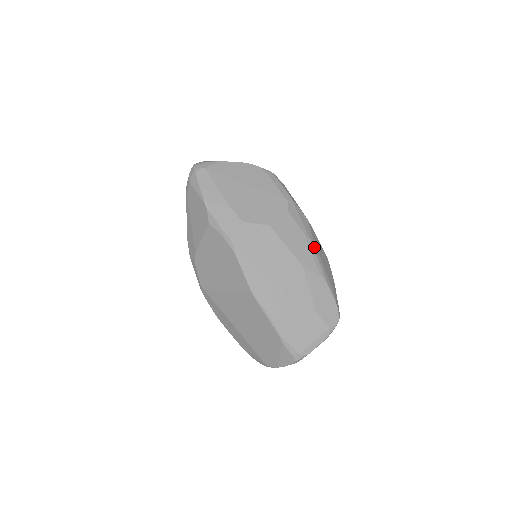
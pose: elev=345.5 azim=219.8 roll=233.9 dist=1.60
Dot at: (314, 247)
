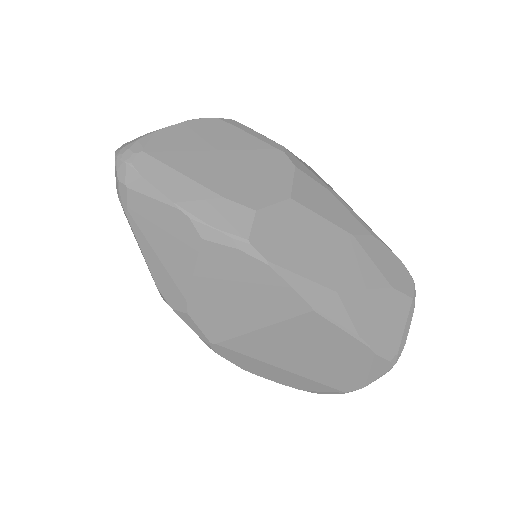
Dot at: (345, 202)
